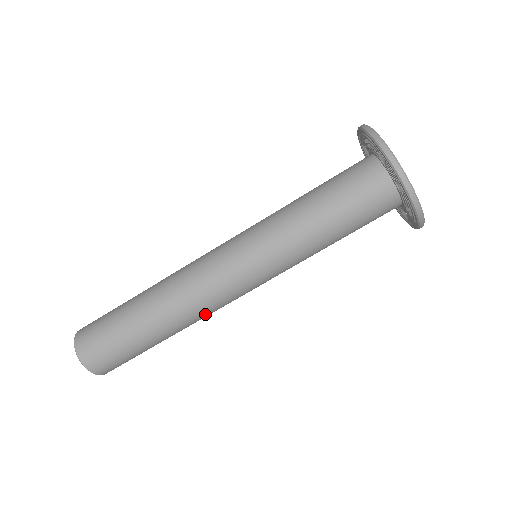
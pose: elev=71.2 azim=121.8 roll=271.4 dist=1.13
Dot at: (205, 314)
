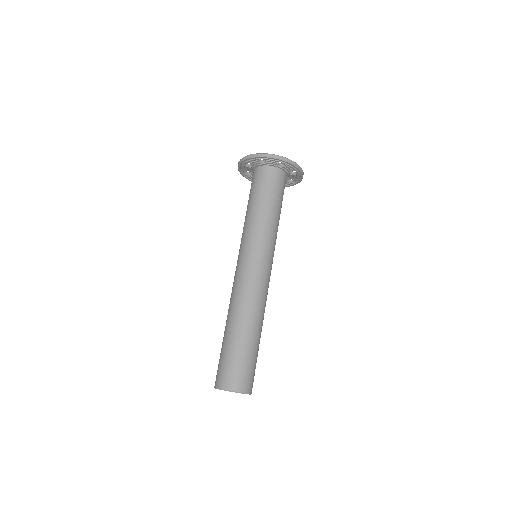
Dot at: (265, 302)
